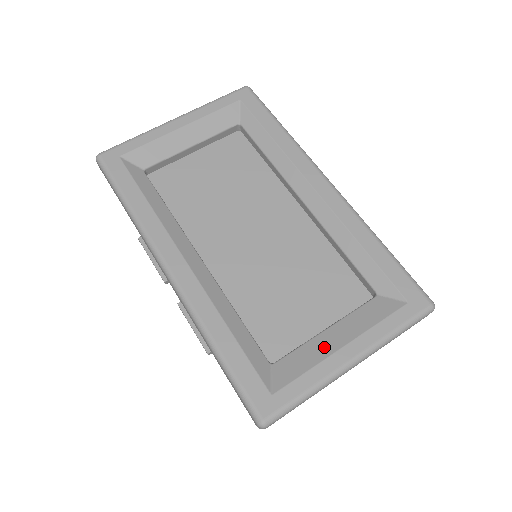
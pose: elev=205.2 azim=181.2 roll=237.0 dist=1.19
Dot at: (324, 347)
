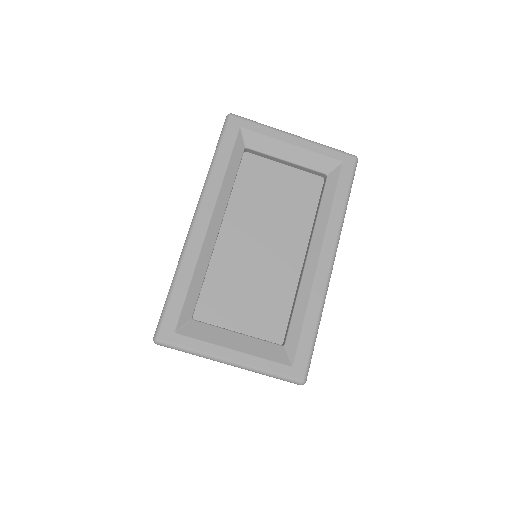
Dot at: (226, 340)
